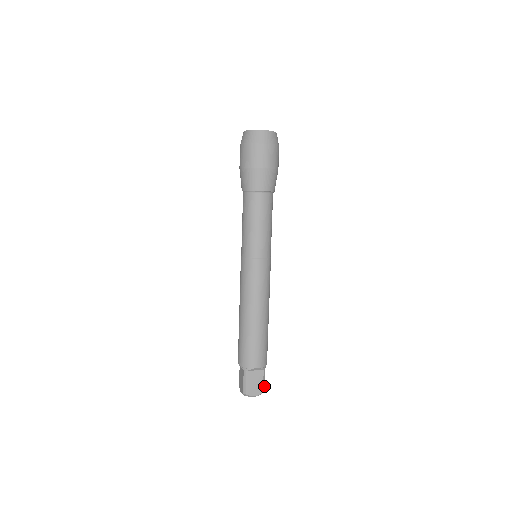
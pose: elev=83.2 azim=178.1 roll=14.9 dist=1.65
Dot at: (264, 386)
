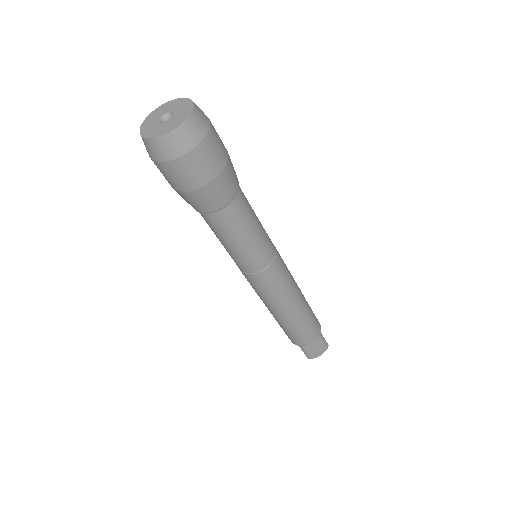
Dot at: (326, 343)
